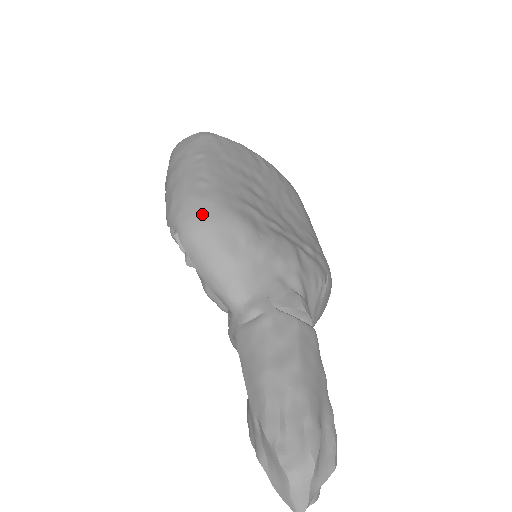
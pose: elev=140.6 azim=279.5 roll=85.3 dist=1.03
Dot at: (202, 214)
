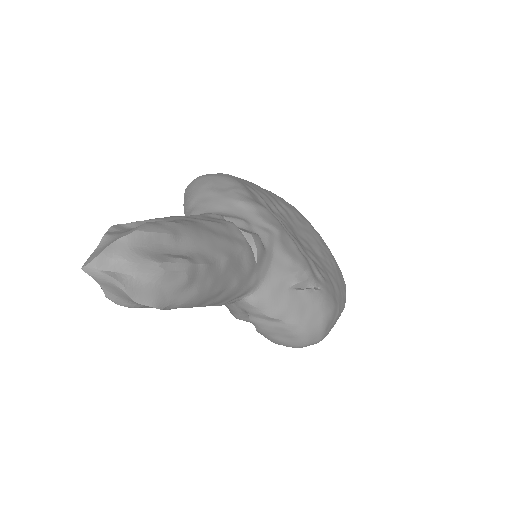
Dot at: (212, 174)
